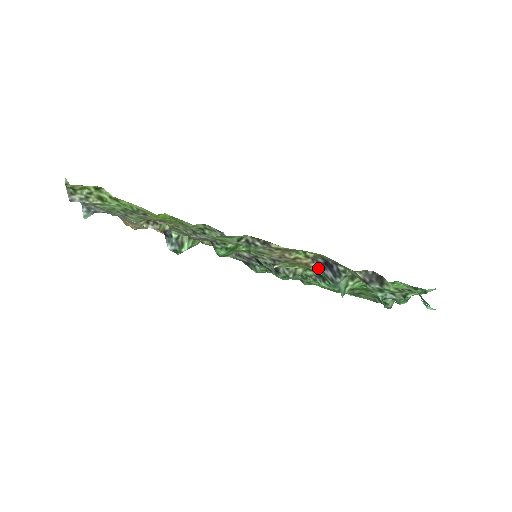
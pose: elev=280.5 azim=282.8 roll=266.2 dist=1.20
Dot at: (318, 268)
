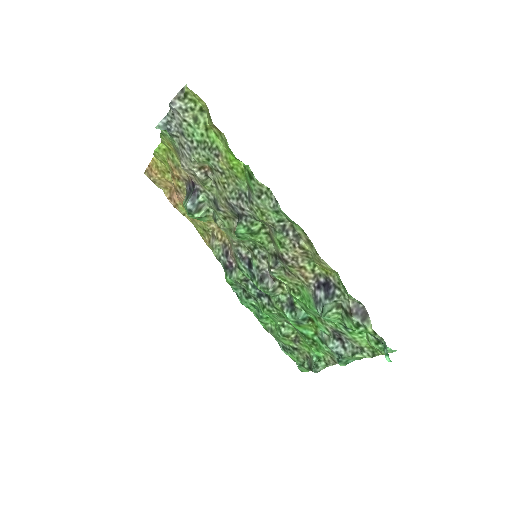
Dot at: (312, 287)
